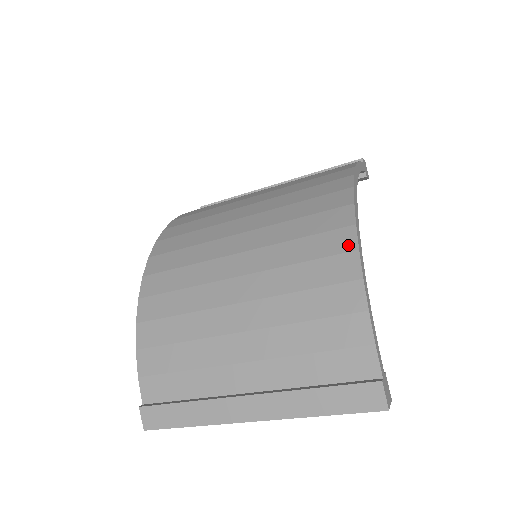
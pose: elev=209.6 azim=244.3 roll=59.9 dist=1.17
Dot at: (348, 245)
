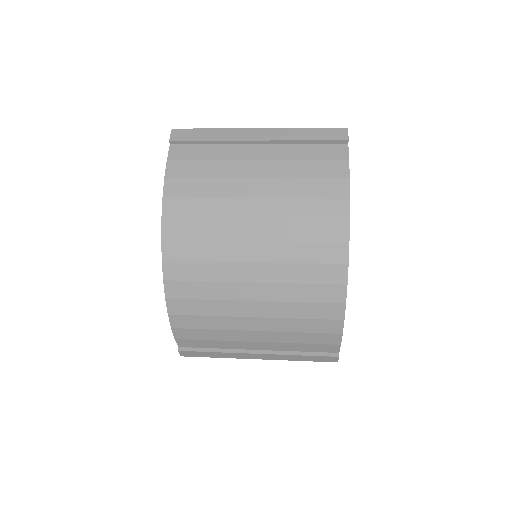
Dot at: (339, 299)
